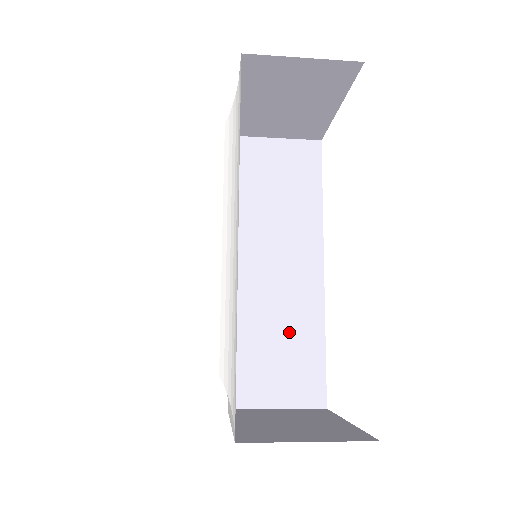
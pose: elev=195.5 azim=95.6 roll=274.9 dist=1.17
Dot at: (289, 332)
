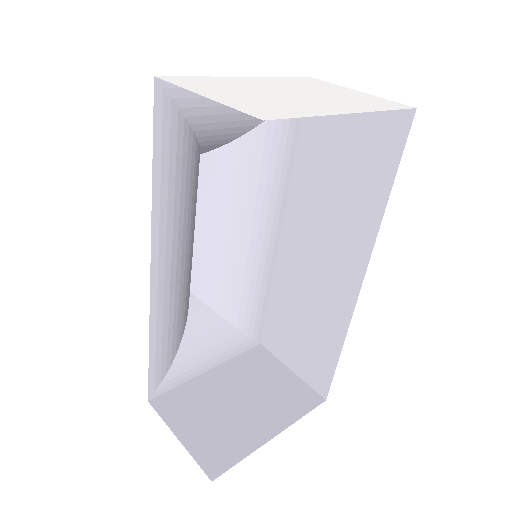
Dot at: (313, 321)
